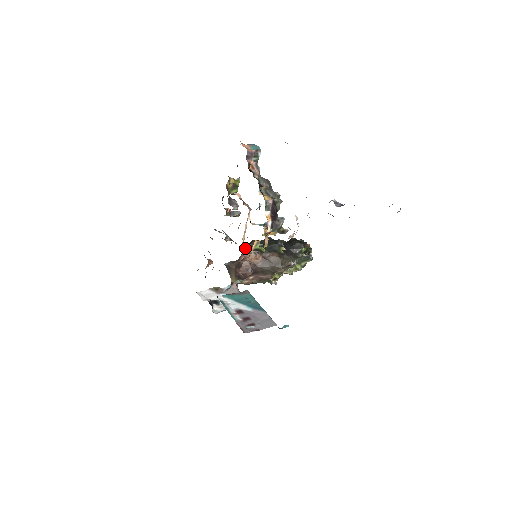
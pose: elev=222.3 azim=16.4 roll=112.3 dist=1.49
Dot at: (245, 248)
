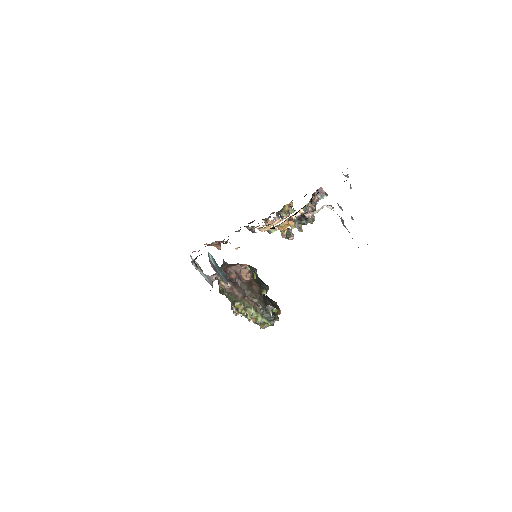
Dot at: (263, 229)
